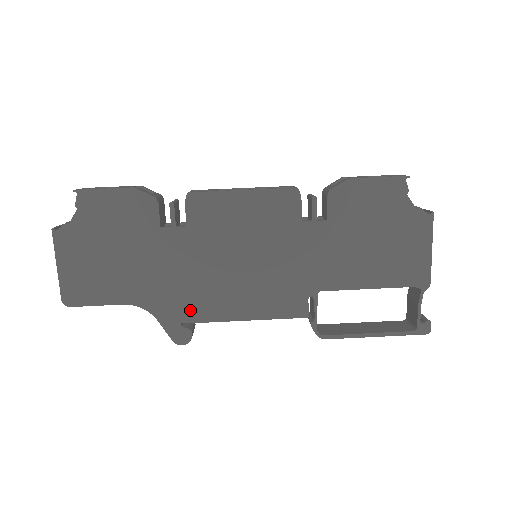
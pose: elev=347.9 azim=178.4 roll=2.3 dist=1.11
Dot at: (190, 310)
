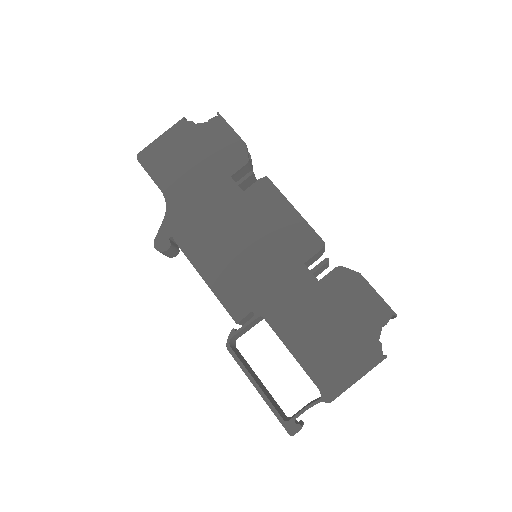
Dot at: (185, 235)
